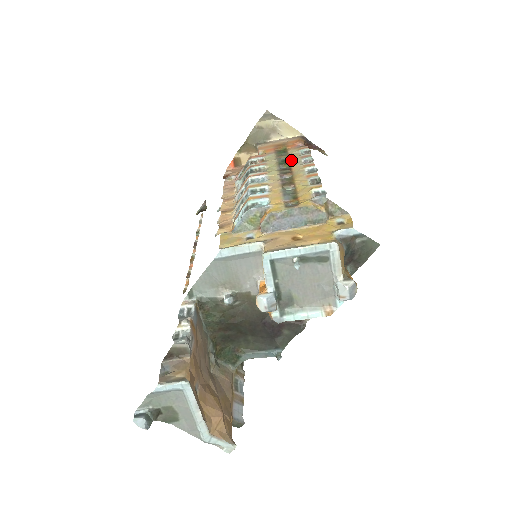
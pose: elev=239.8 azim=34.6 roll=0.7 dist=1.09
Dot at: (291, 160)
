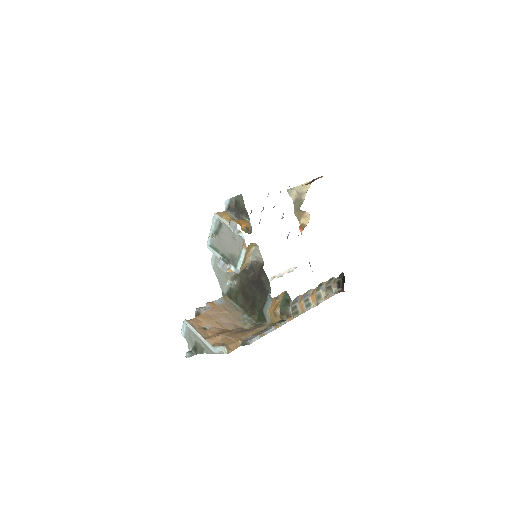
Dot at: occluded
